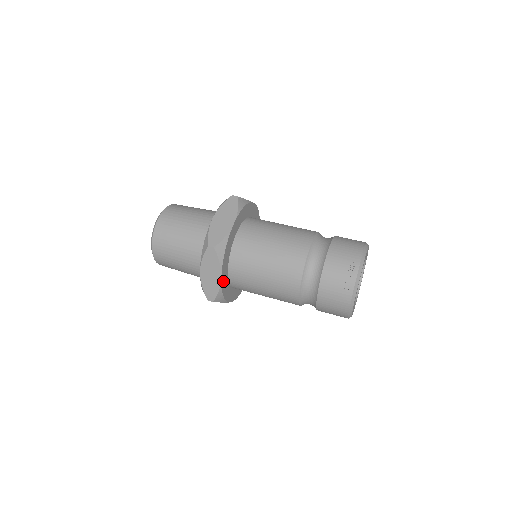
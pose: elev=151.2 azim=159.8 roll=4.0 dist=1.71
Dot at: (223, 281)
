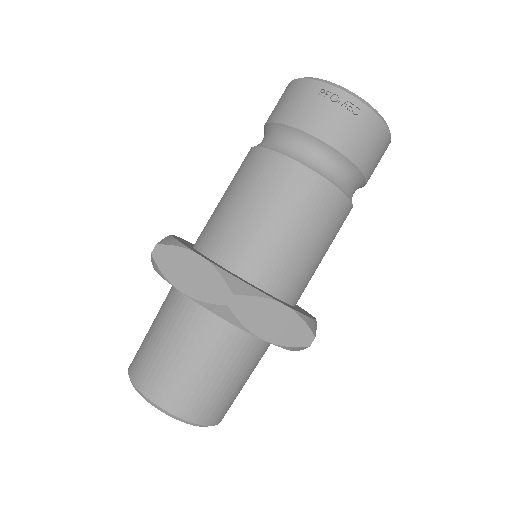
Dot at: occluded
